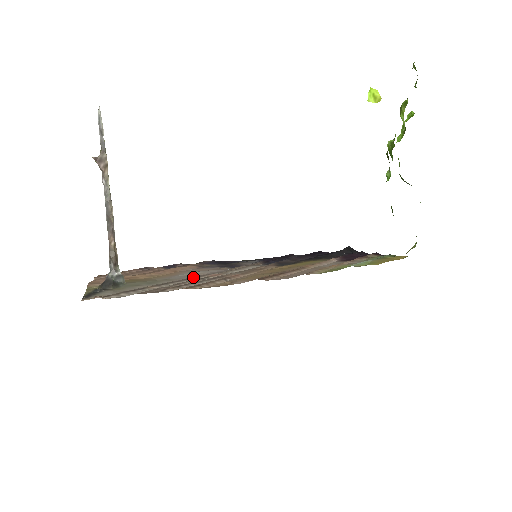
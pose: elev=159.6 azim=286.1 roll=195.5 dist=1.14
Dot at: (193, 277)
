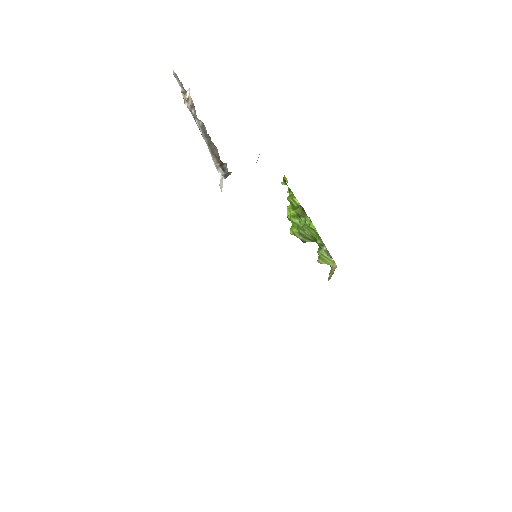
Dot at: occluded
